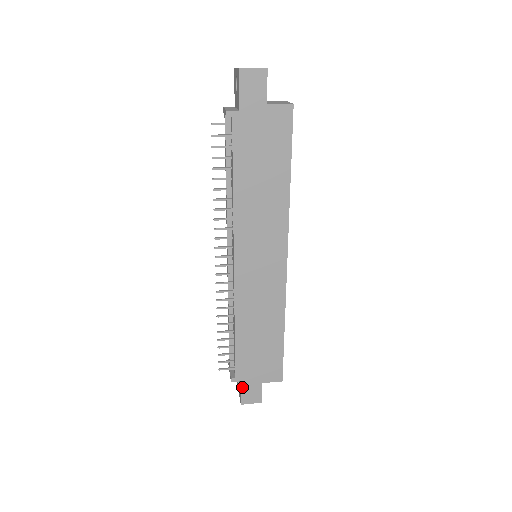
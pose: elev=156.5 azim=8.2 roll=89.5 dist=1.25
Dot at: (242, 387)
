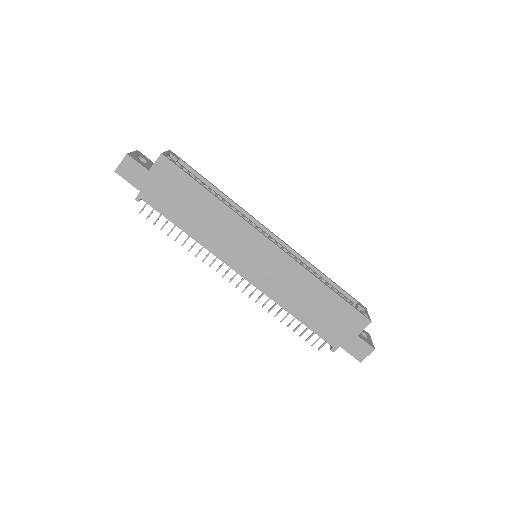
Dot at: (346, 350)
